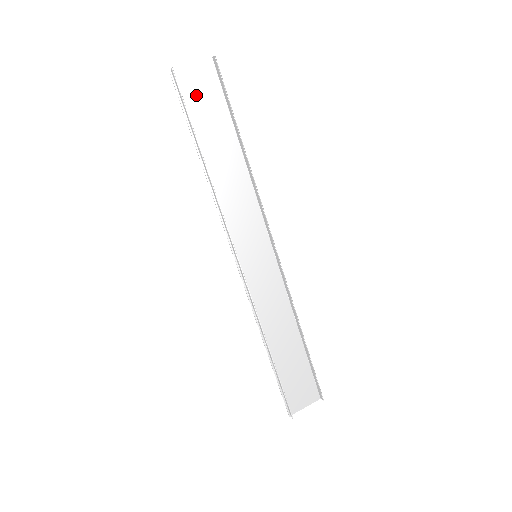
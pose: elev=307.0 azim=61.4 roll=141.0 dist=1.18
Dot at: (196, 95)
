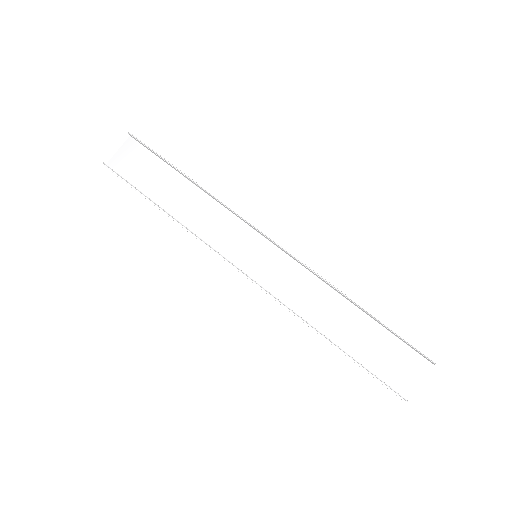
Dot at: (132, 168)
